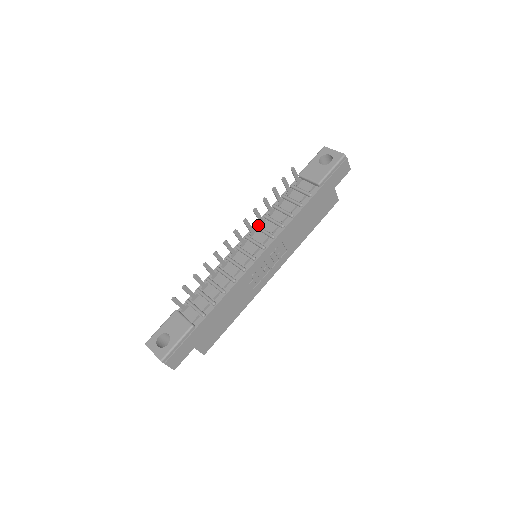
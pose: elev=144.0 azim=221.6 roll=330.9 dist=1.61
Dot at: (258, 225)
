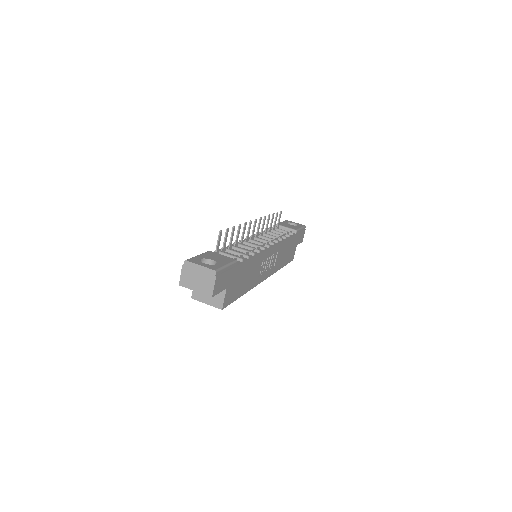
Dot at: occluded
